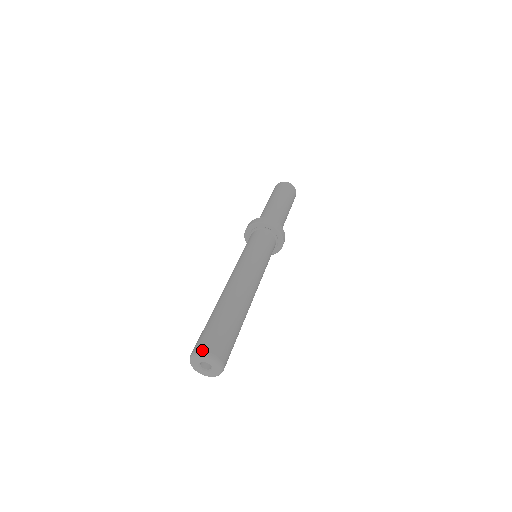
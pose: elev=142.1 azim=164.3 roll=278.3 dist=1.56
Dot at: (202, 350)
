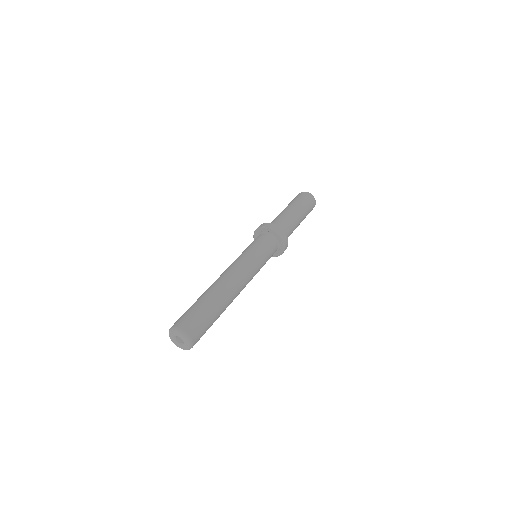
Dot at: (179, 327)
